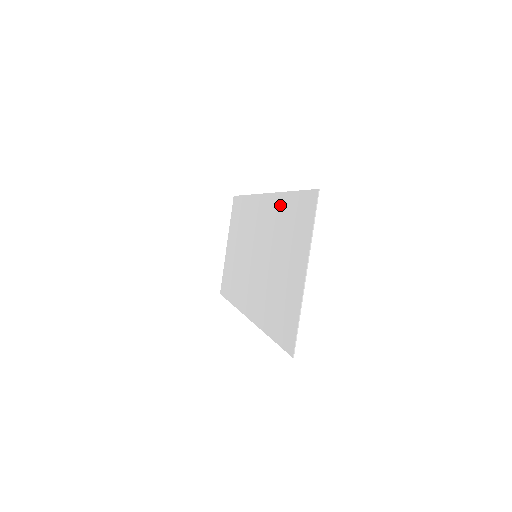
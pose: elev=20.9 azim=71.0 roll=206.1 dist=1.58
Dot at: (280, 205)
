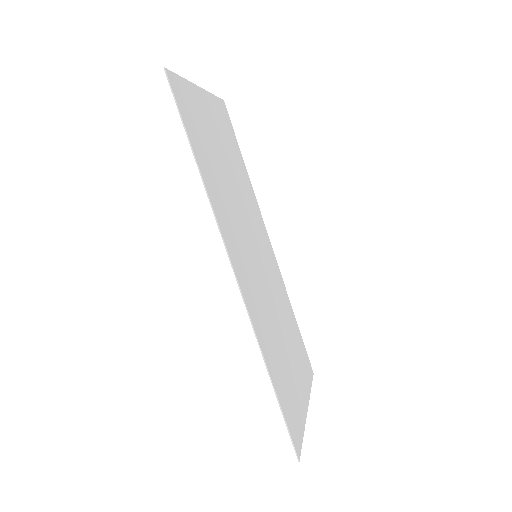
Dot at: (248, 188)
